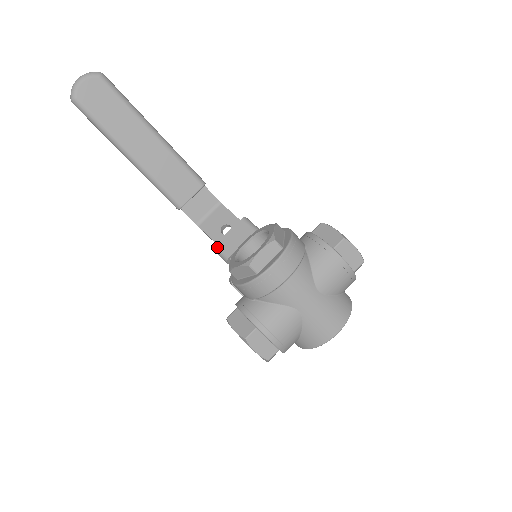
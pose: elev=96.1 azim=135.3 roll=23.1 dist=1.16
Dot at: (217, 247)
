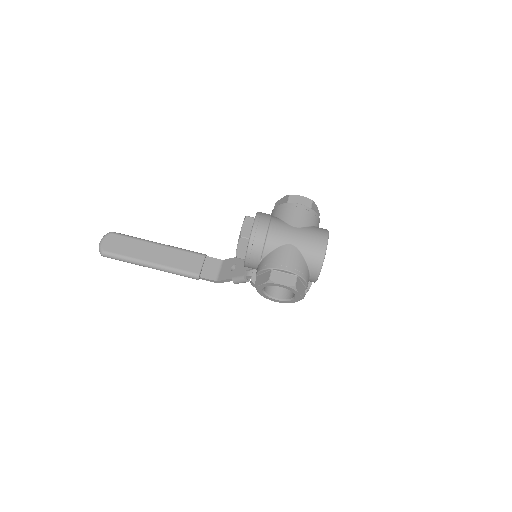
Dot at: (234, 278)
